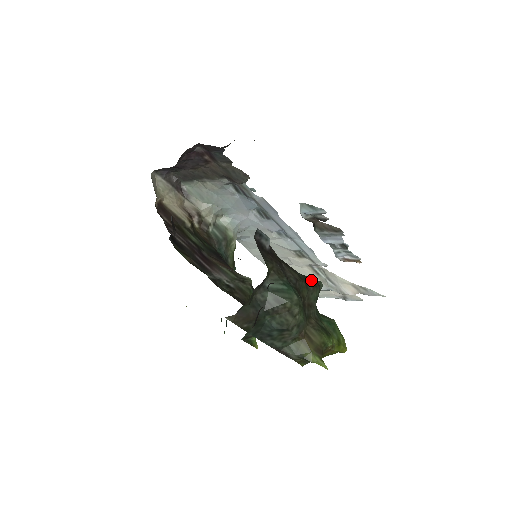
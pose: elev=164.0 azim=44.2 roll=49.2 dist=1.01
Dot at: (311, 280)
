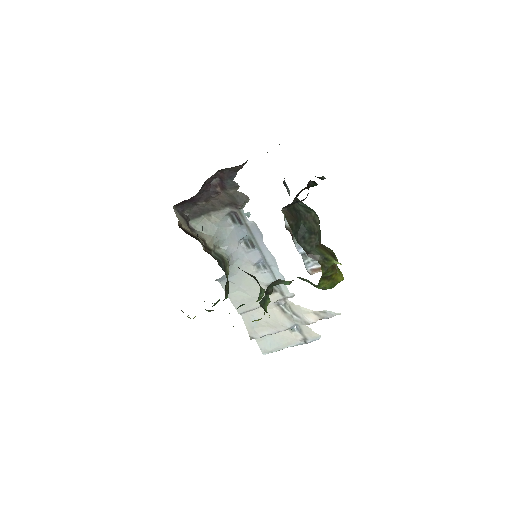
Dot at: occluded
